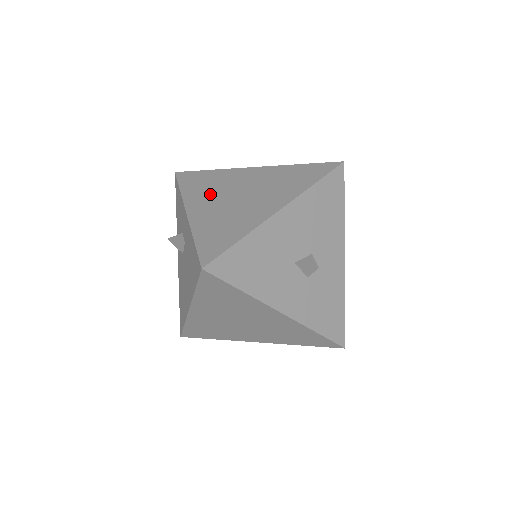
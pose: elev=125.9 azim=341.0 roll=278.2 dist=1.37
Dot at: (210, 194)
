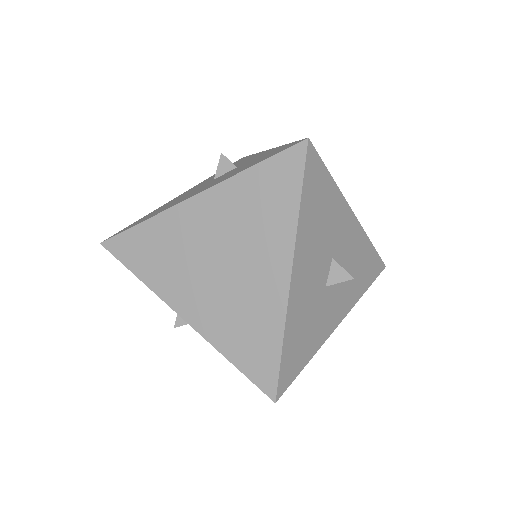
Dot at: (183, 275)
